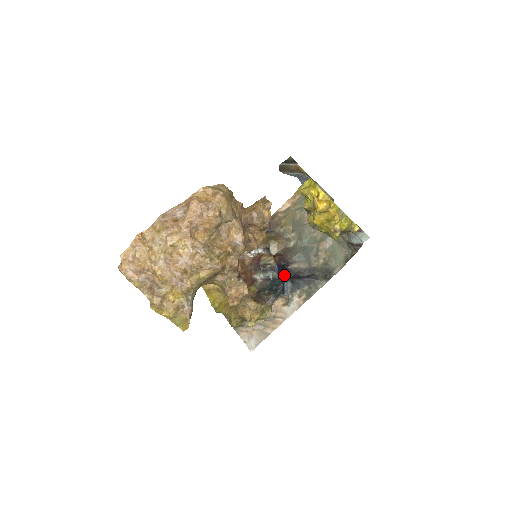
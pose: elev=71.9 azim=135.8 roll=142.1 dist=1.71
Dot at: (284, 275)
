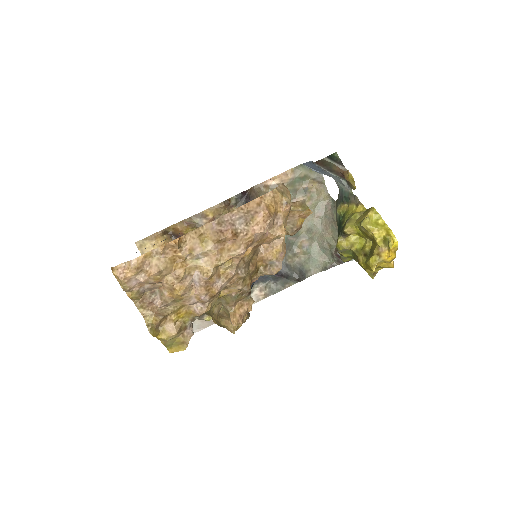
Dot at: occluded
